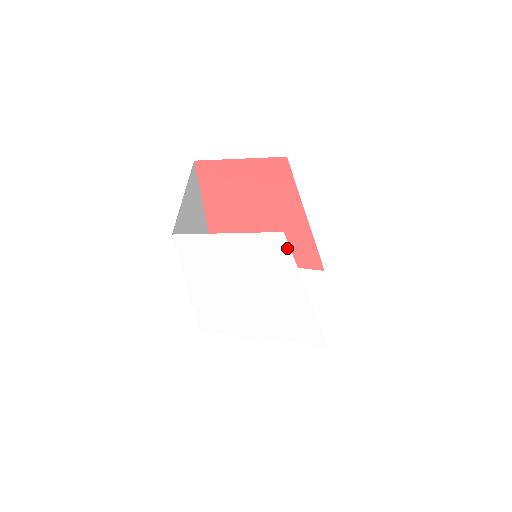
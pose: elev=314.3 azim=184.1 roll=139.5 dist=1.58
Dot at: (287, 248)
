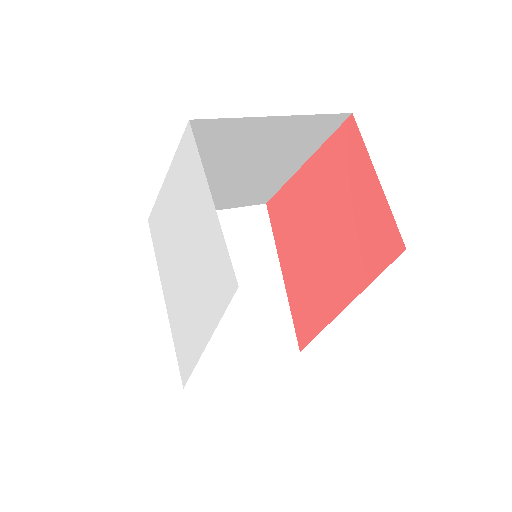
Dot at: (228, 299)
